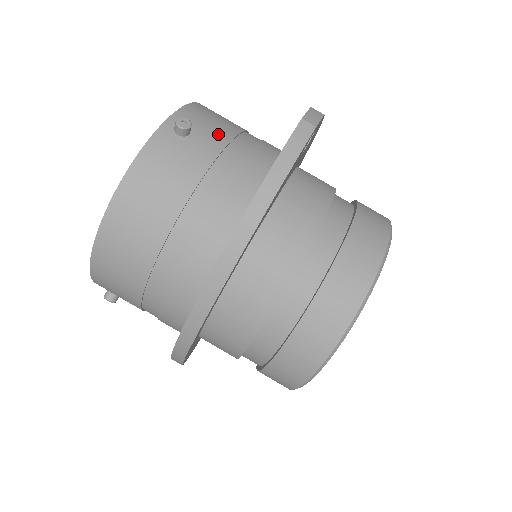
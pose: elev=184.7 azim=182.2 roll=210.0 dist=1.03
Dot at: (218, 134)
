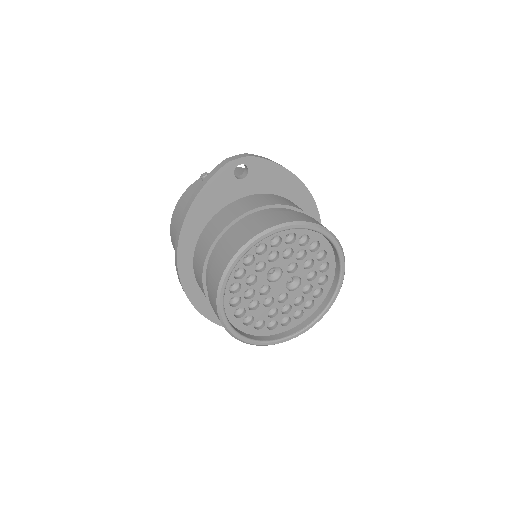
Dot at: occluded
